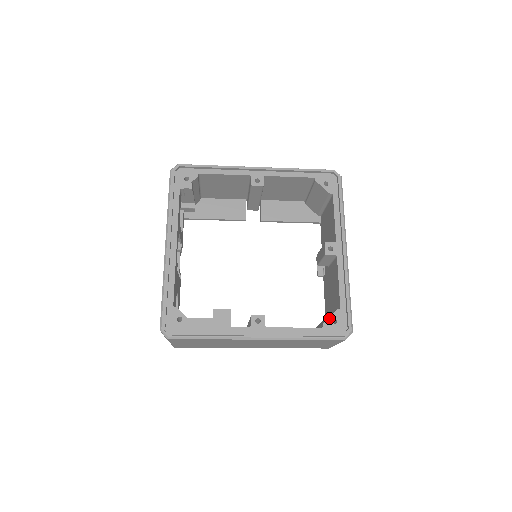
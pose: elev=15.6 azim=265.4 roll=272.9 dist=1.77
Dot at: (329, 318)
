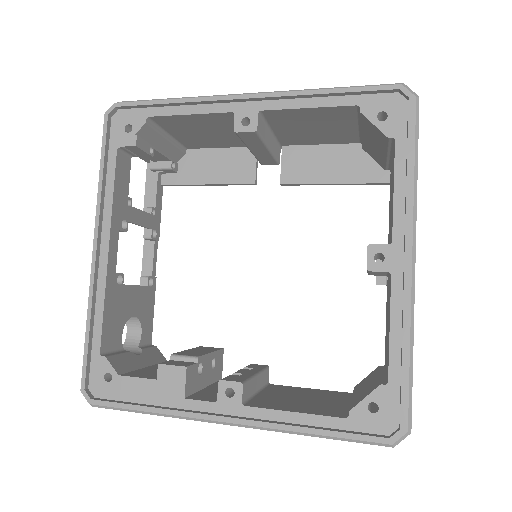
Dot at: (363, 401)
